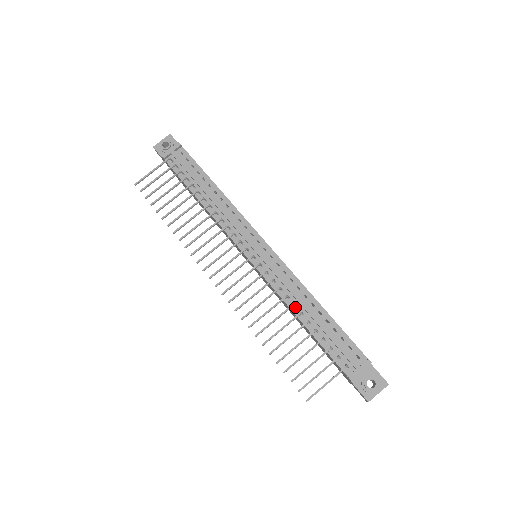
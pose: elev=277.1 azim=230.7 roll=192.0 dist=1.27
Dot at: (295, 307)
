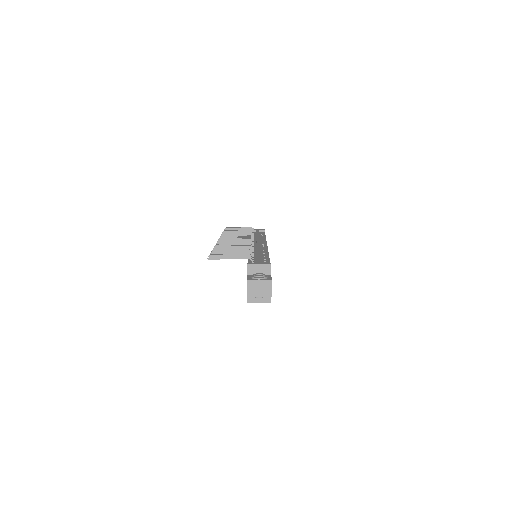
Dot at: occluded
